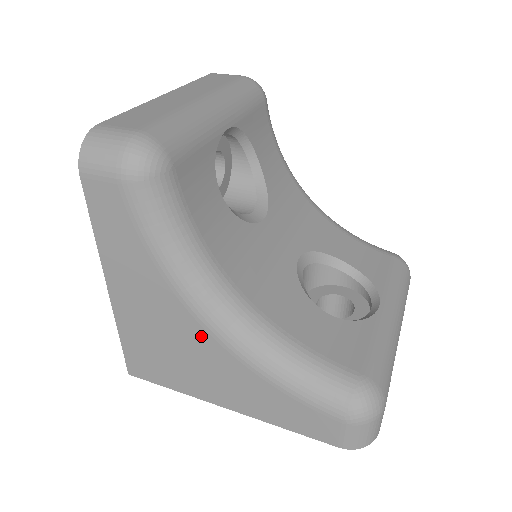
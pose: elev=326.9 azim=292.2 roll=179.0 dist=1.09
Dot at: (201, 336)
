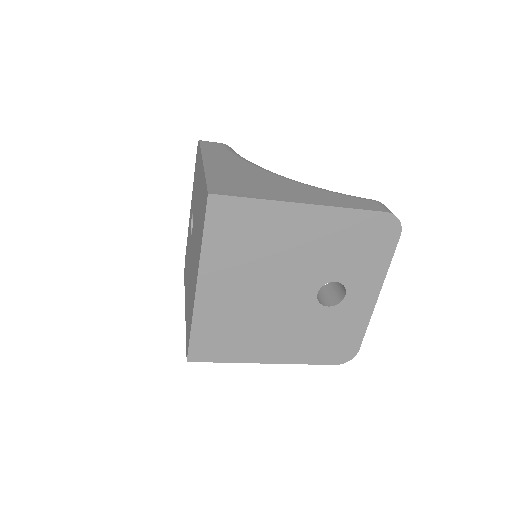
Dot at: (272, 176)
